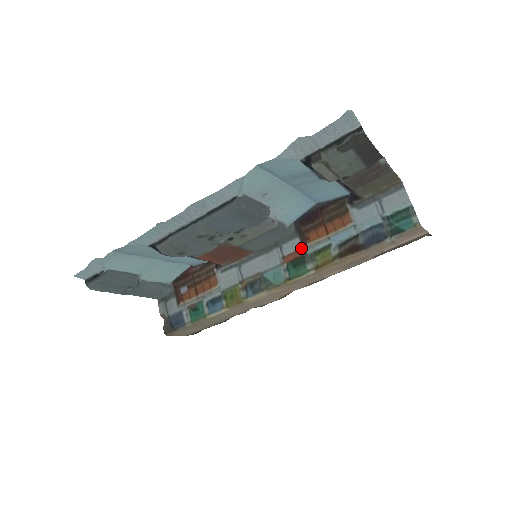
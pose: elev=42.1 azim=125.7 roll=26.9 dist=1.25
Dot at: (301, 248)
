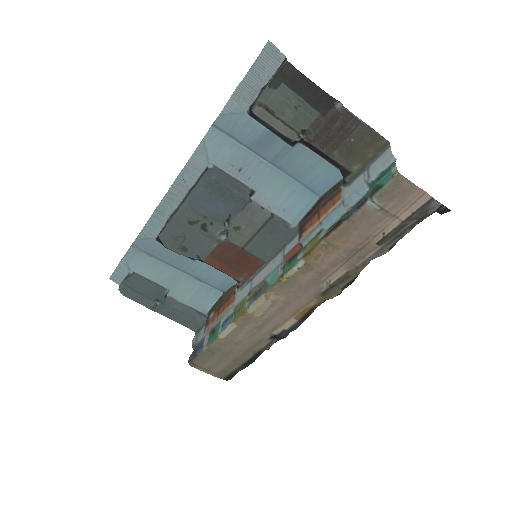
Dot at: (298, 242)
